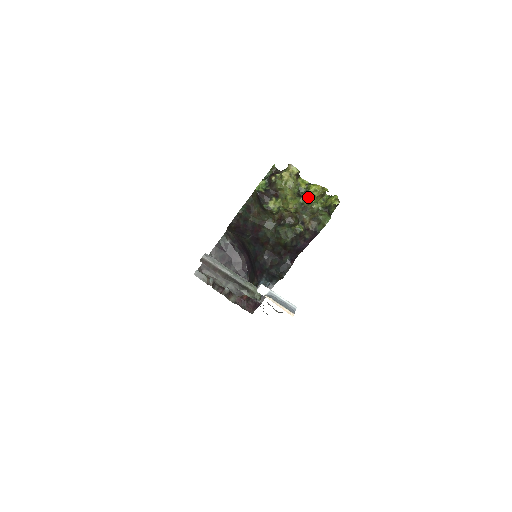
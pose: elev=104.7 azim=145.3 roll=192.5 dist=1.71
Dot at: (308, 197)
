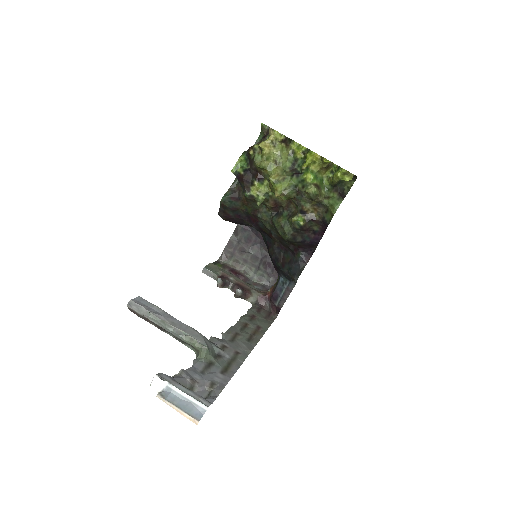
Dot at: (303, 174)
